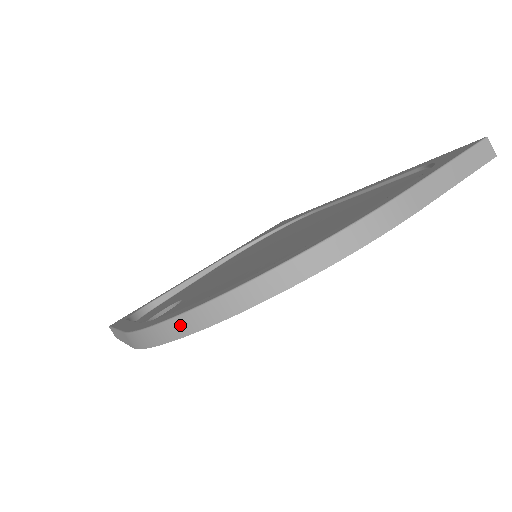
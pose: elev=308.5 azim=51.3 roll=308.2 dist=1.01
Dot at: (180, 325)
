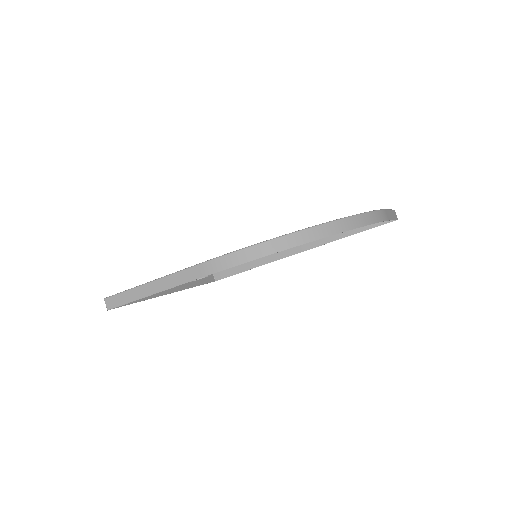
Dot at: (284, 241)
